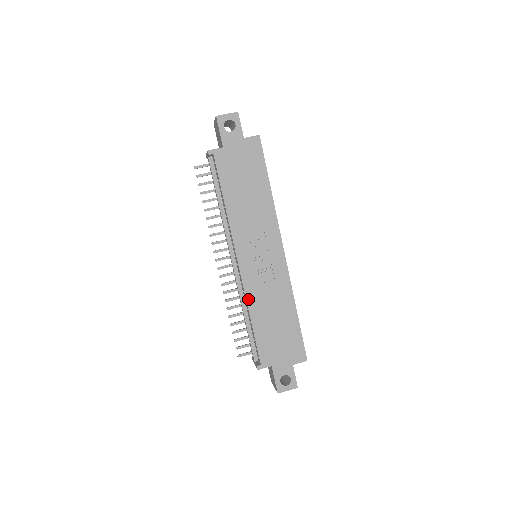
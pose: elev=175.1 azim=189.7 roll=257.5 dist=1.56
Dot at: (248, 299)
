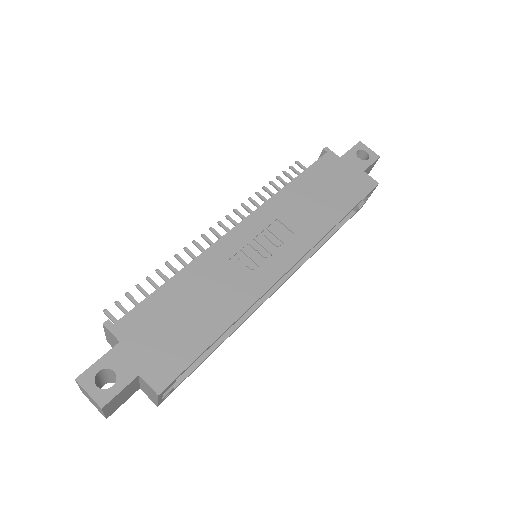
Dot at: (202, 257)
